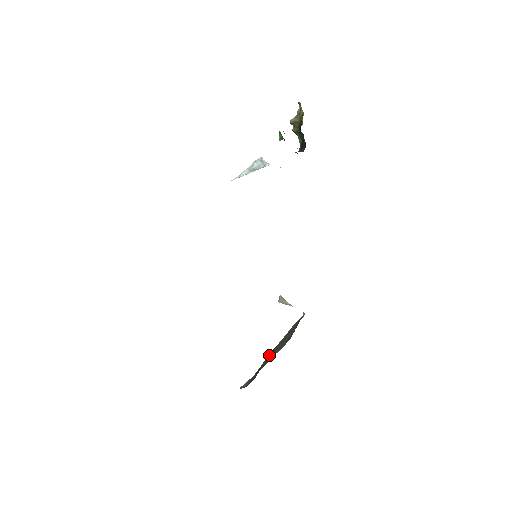
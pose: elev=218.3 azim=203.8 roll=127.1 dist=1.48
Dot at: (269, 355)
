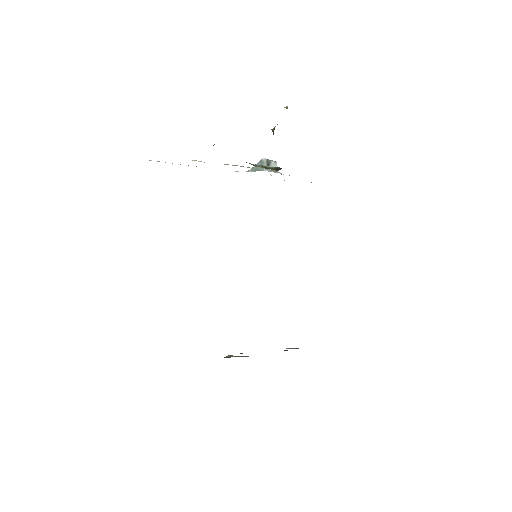
Dot at: occluded
